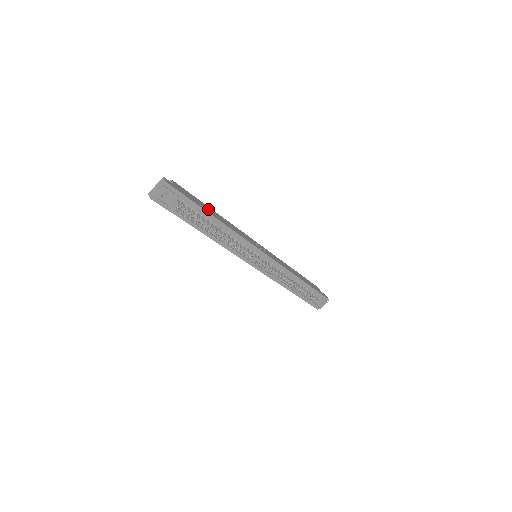
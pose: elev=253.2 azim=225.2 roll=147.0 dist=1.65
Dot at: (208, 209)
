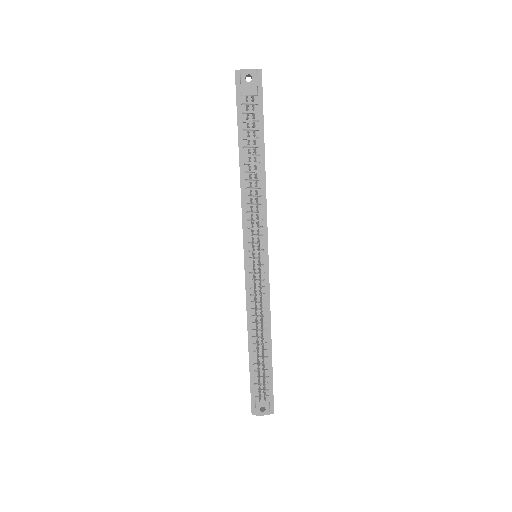
Dot at: occluded
